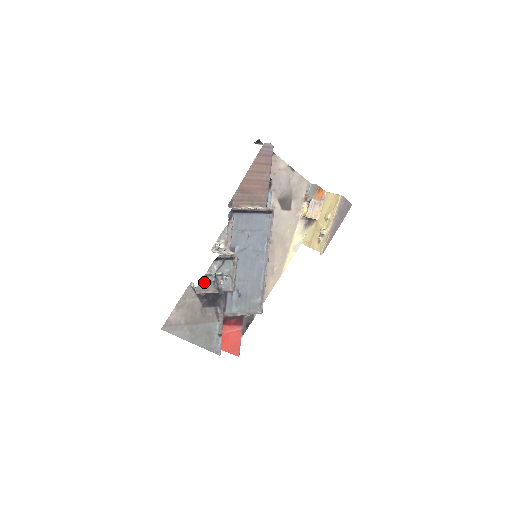
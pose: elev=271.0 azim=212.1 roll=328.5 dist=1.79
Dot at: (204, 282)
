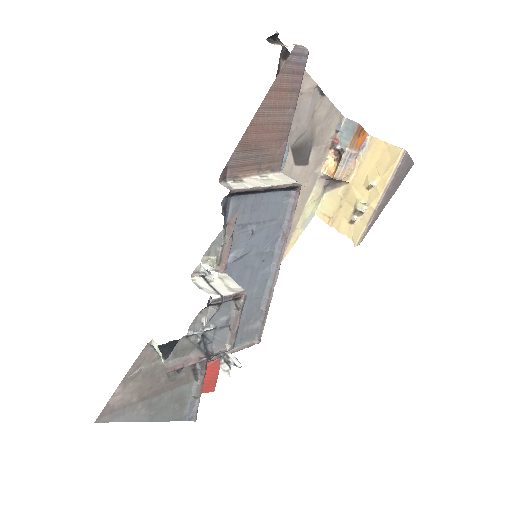
Dot at: (180, 347)
